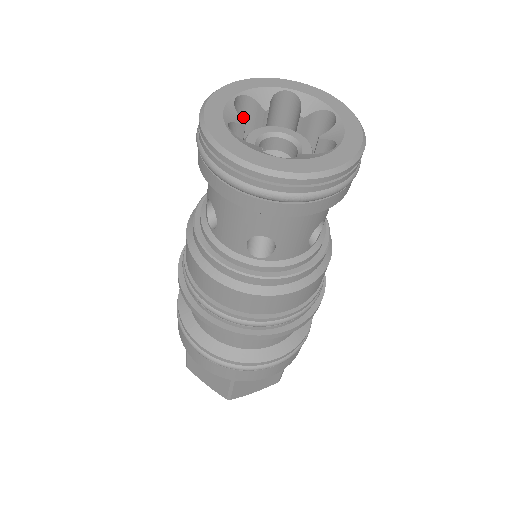
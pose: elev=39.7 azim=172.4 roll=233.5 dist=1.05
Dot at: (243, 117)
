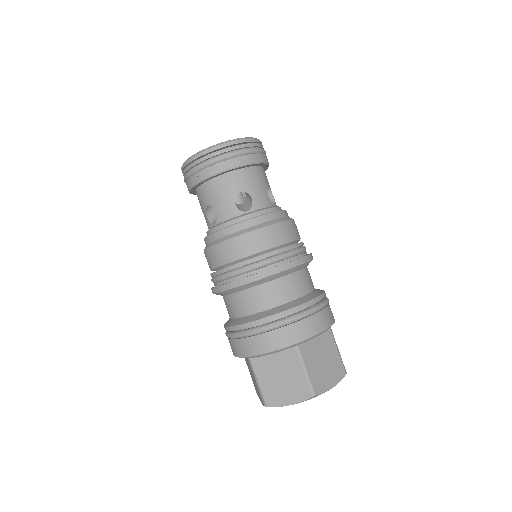
Dot at: occluded
